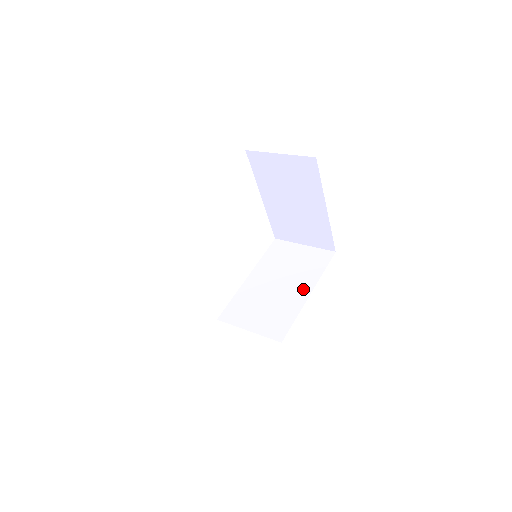
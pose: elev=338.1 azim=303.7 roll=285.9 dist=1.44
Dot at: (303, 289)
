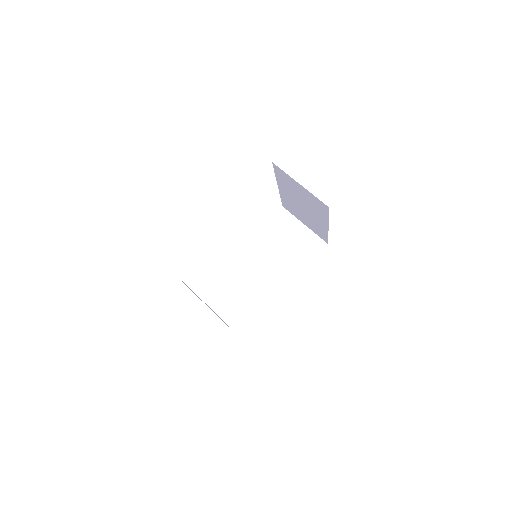
Dot at: (289, 273)
